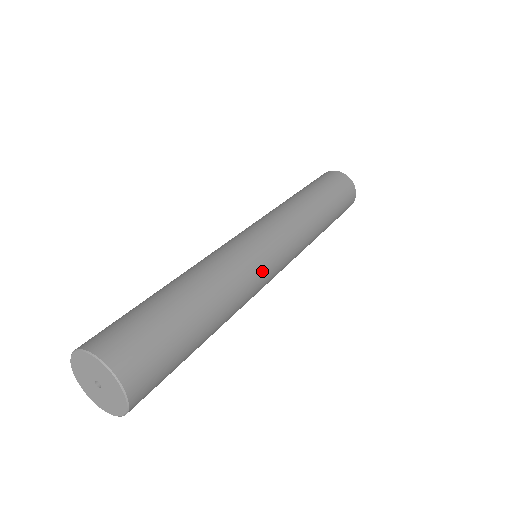
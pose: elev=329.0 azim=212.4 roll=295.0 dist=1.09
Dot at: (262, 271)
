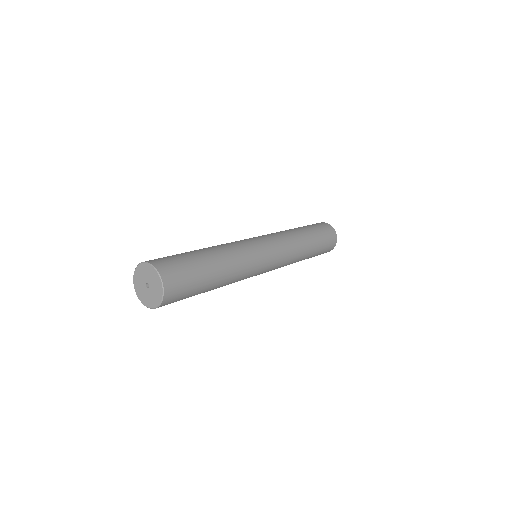
Dot at: (257, 268)
